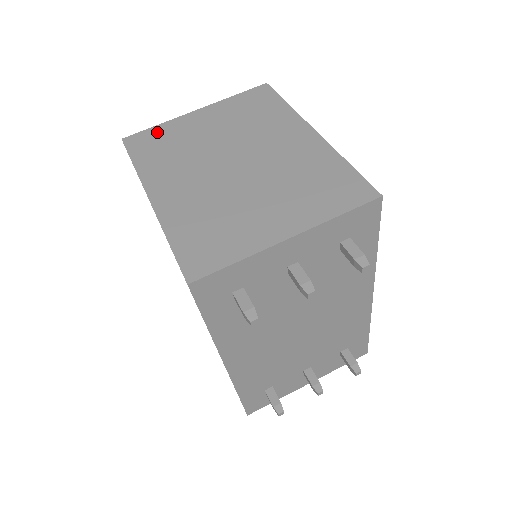
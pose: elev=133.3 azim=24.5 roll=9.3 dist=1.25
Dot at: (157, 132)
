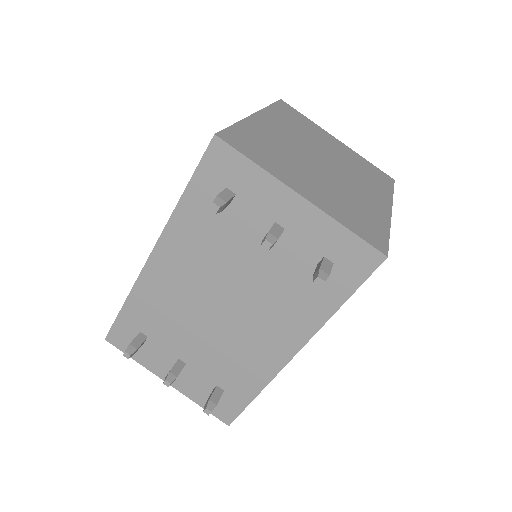
Dot at: (303, 118)
